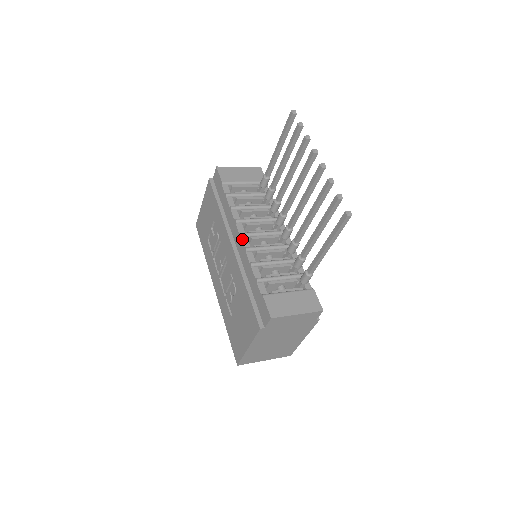
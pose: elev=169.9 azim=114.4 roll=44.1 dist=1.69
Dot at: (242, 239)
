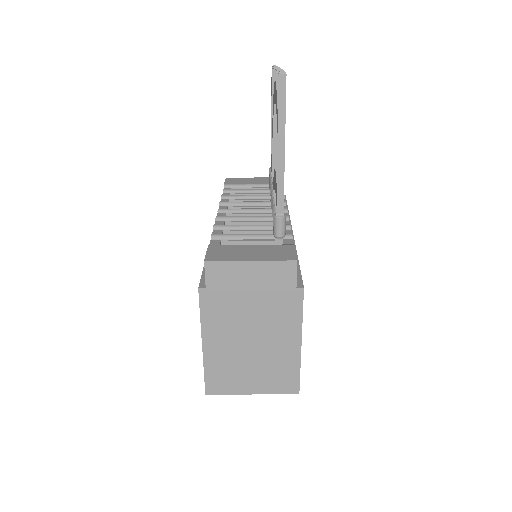
Dot at: (218, 214)
